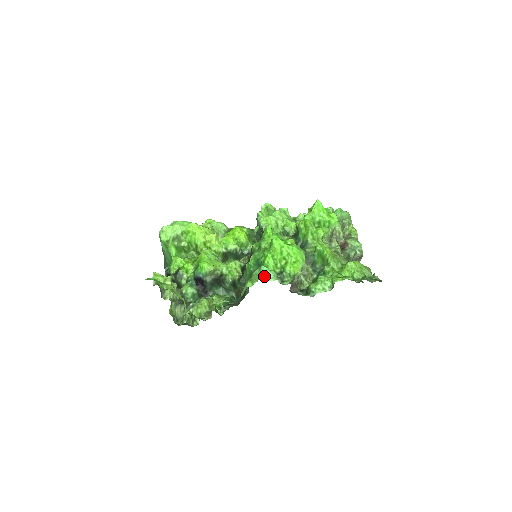
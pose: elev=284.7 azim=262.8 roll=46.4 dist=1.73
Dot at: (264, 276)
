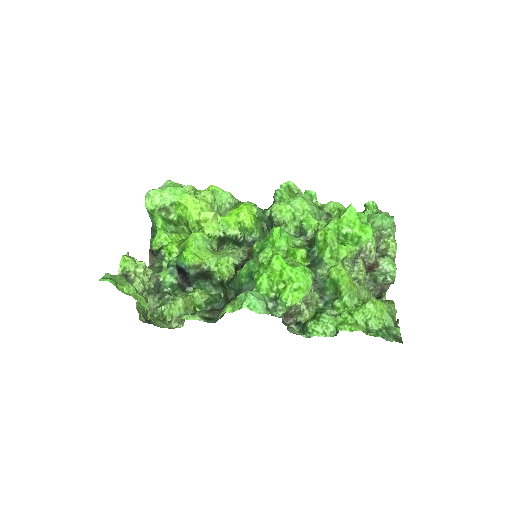
Dot at: (249, 306)
